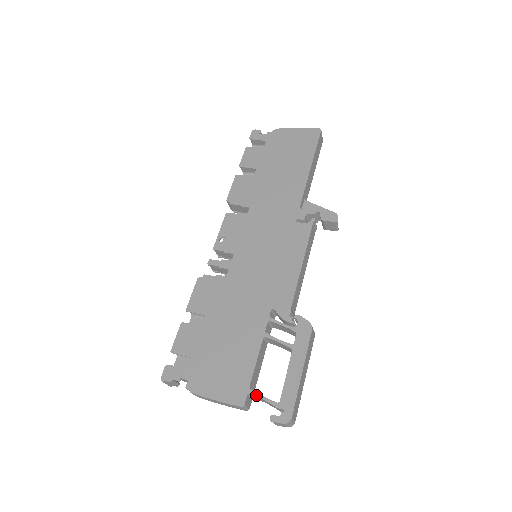
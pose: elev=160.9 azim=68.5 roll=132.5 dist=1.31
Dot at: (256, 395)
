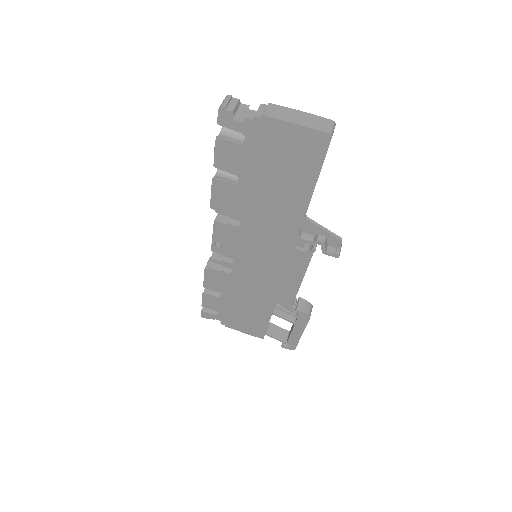
Dot at: (271, 337)
